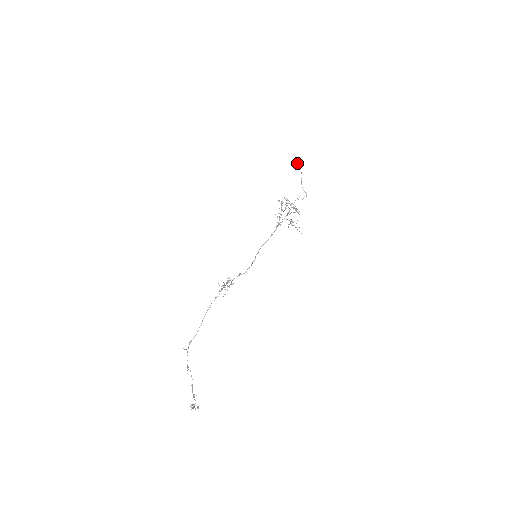
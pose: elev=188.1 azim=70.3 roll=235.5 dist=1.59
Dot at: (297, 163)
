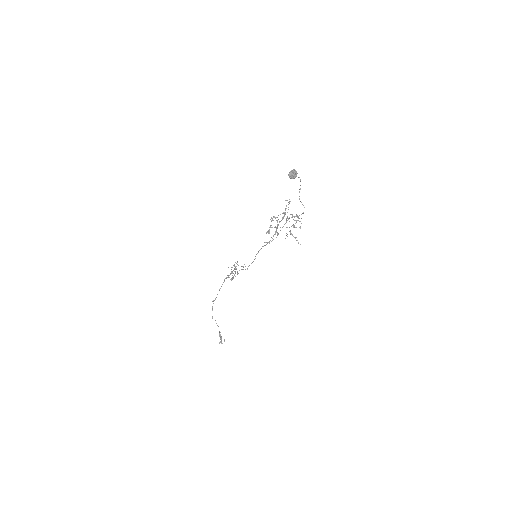
Dot at: (291, 175)
